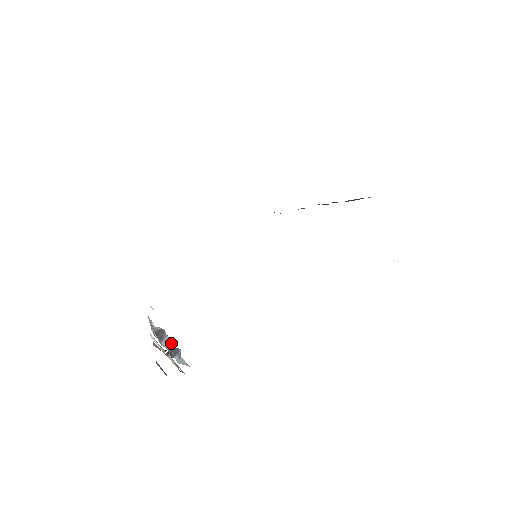
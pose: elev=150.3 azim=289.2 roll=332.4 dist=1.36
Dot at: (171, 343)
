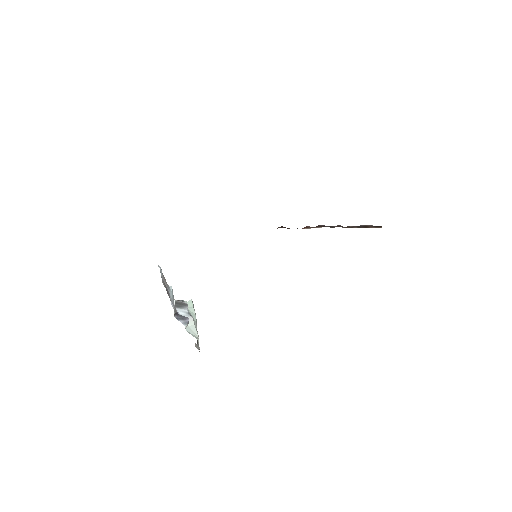
Dot at: (192, 319)
